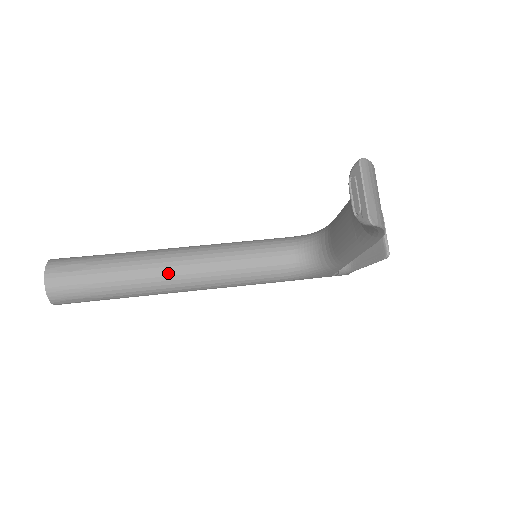
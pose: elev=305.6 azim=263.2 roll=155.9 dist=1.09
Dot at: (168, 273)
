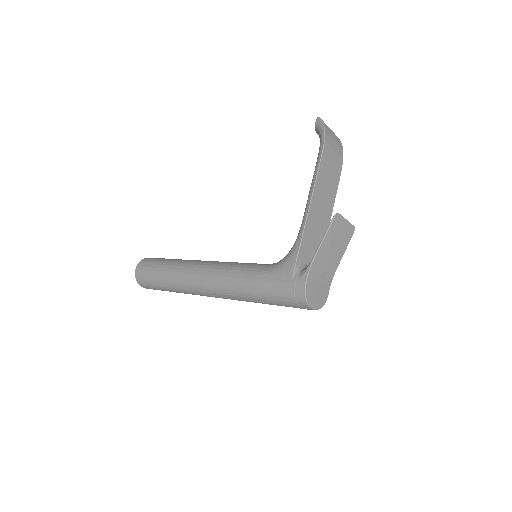
Dot at: occluded
